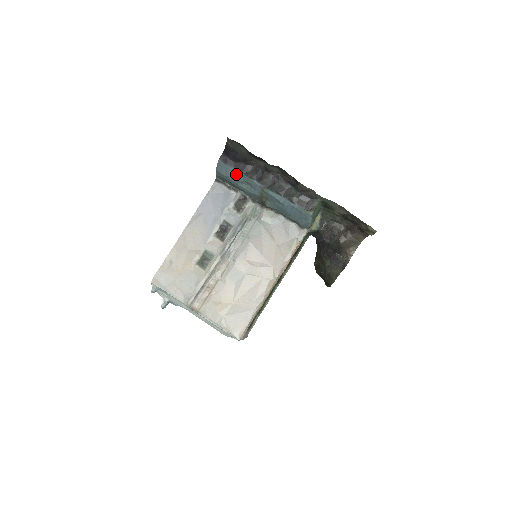
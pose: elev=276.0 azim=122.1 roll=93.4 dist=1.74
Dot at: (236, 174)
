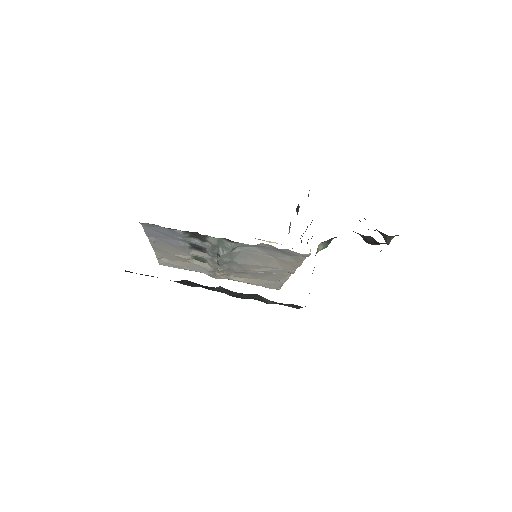
Dot at: occluded
